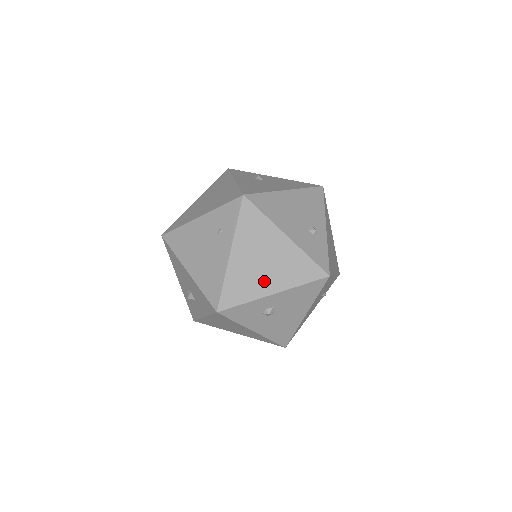
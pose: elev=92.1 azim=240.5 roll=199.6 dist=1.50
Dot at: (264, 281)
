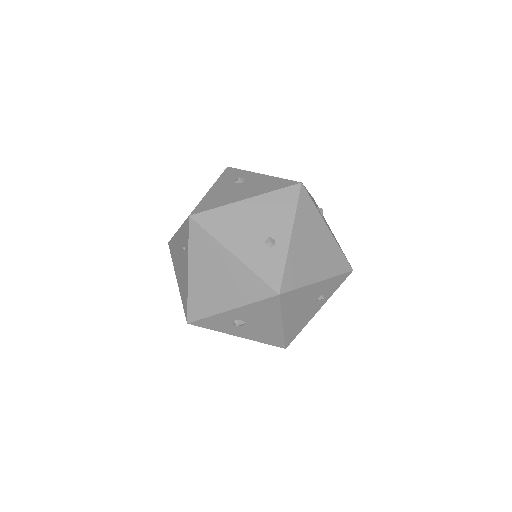
Dot at: (220, 297)
